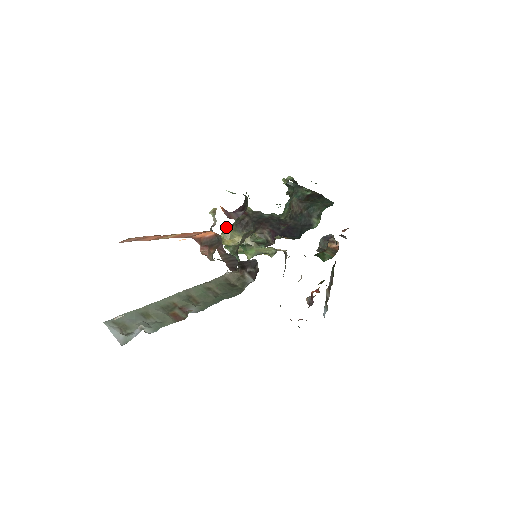
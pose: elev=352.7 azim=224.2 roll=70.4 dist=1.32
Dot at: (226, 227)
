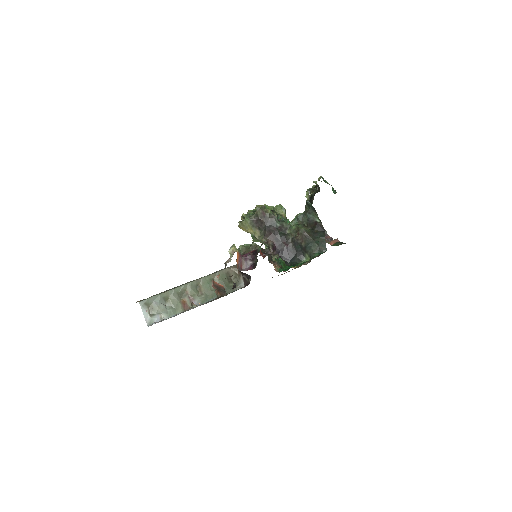
Dot at: (245, 219)
